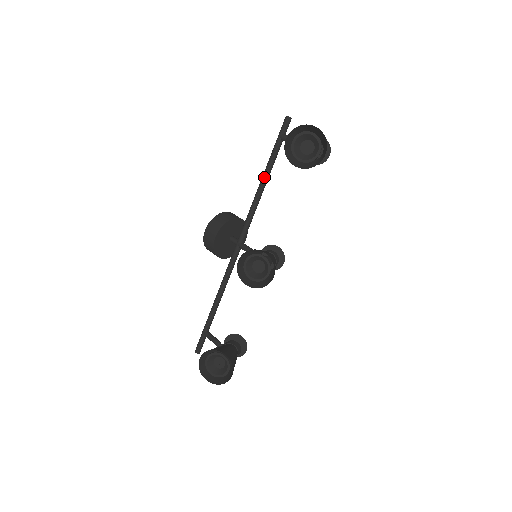
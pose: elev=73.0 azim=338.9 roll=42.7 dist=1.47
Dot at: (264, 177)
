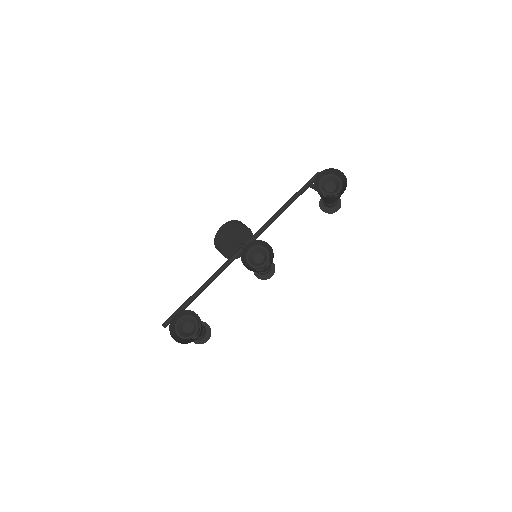
Dot at: (285, 206)
